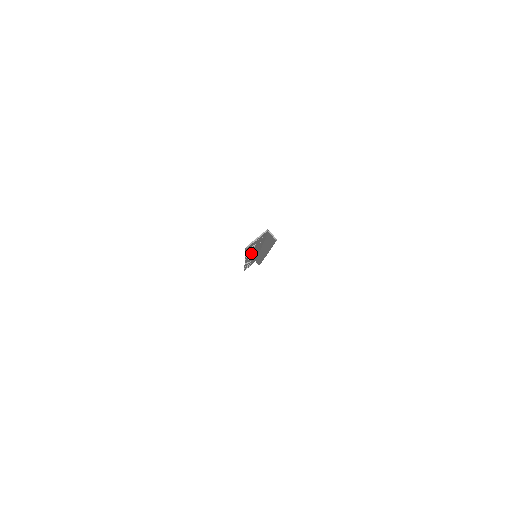
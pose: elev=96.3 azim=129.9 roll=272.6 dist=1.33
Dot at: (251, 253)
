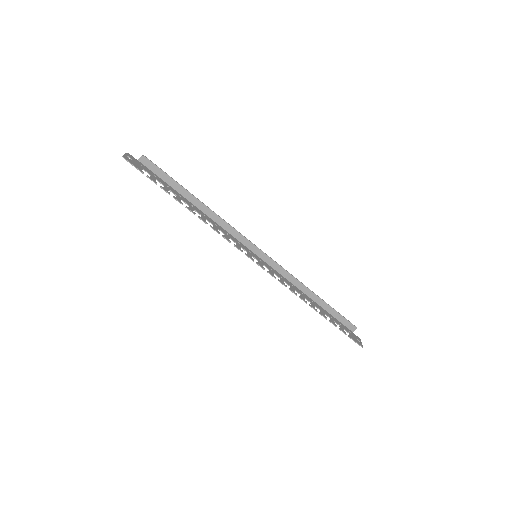
Dot at: (201, 217)
